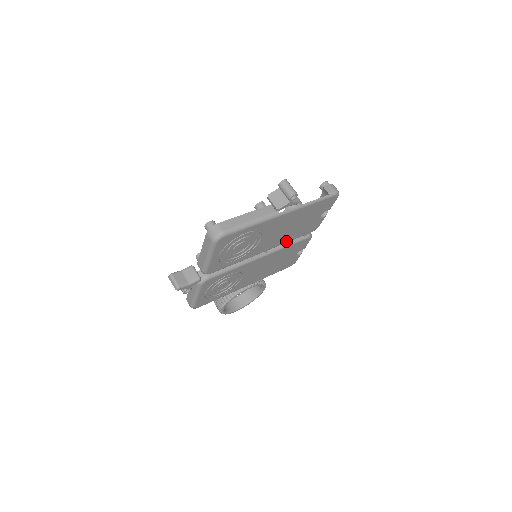
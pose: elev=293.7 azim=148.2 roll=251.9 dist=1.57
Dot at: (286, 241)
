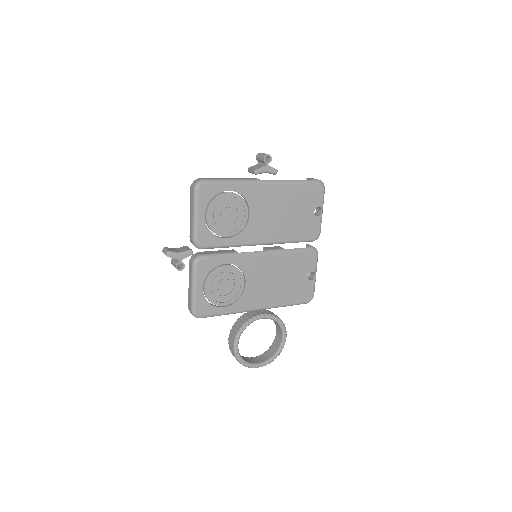
Dot at: (284, 239)
